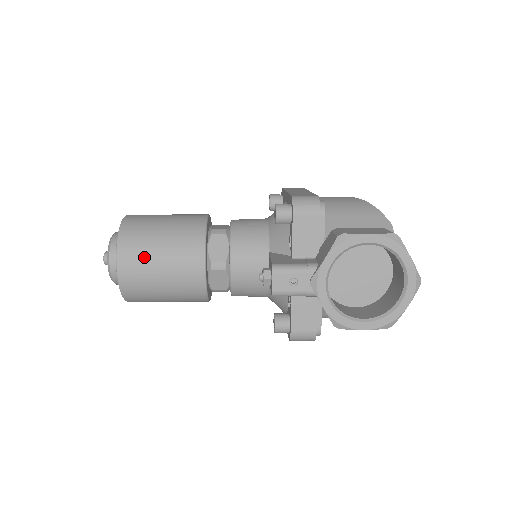
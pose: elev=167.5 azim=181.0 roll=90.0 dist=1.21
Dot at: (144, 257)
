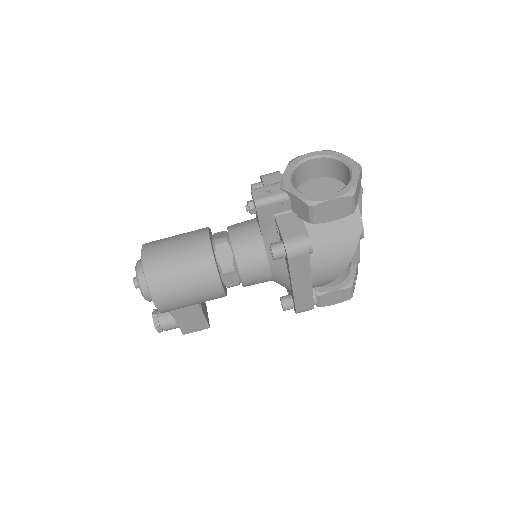
Dot at: (162, 244)
